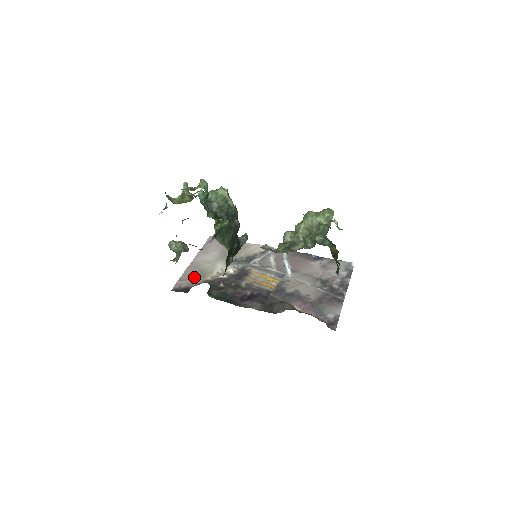
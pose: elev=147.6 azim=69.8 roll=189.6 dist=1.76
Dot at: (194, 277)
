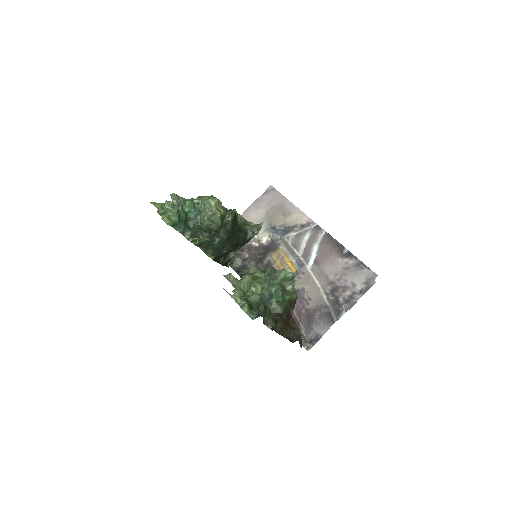
Dot at: occluded
